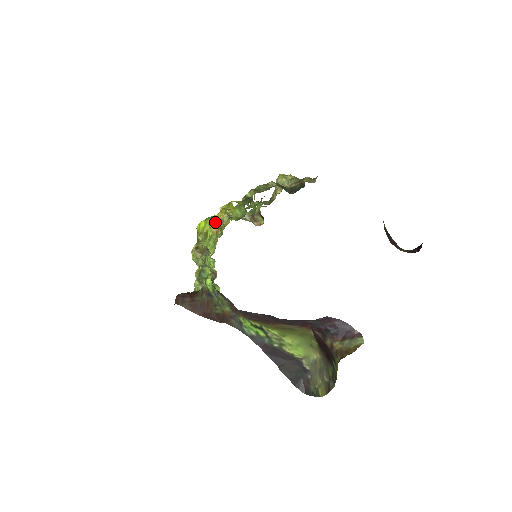
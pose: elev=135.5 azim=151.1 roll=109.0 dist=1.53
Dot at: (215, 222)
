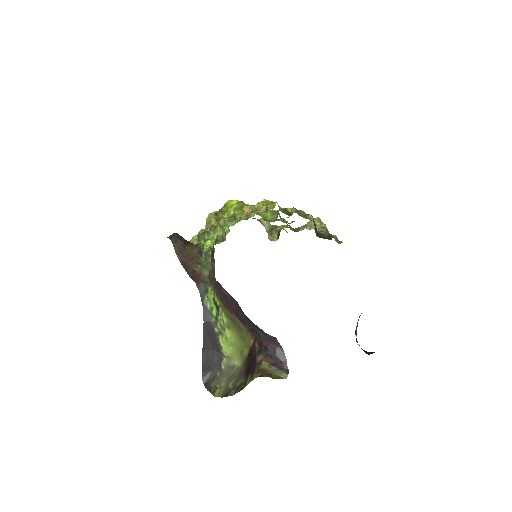
Dot at: (252, 206)
